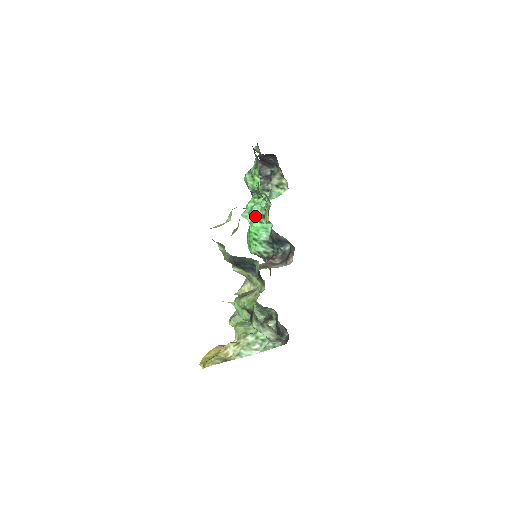
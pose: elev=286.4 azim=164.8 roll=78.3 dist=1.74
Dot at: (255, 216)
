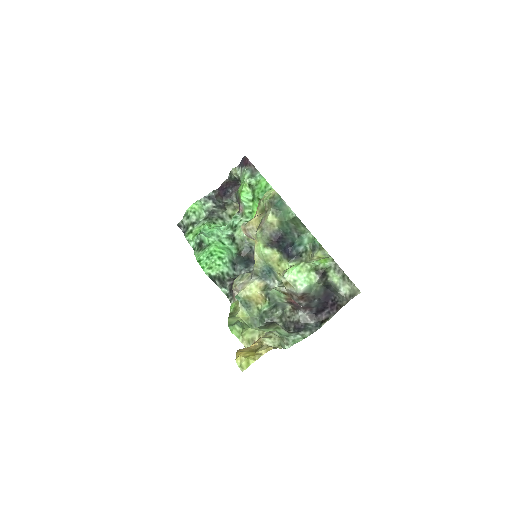
Dot at: (218, 236)
